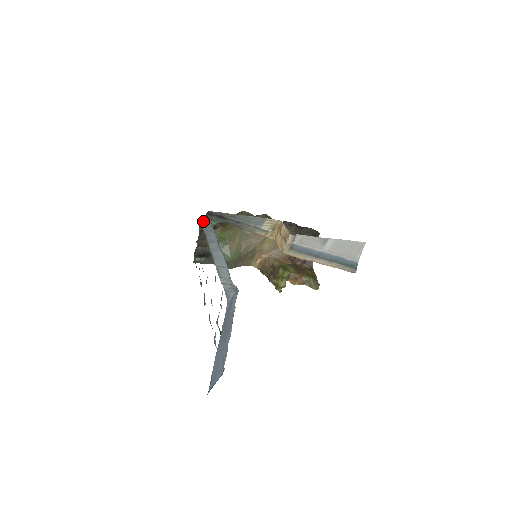
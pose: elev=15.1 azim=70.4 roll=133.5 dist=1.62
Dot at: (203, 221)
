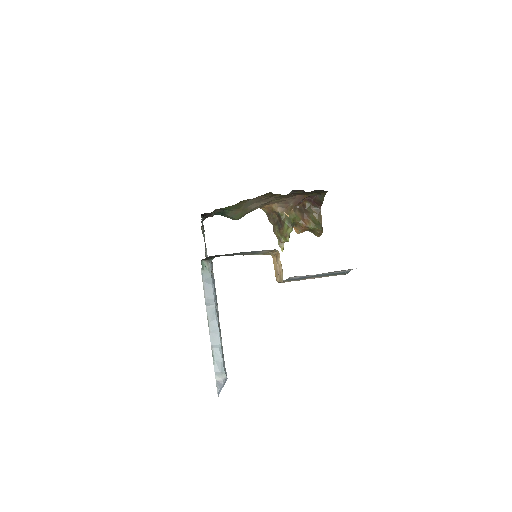
Dot at: (201, 268)
